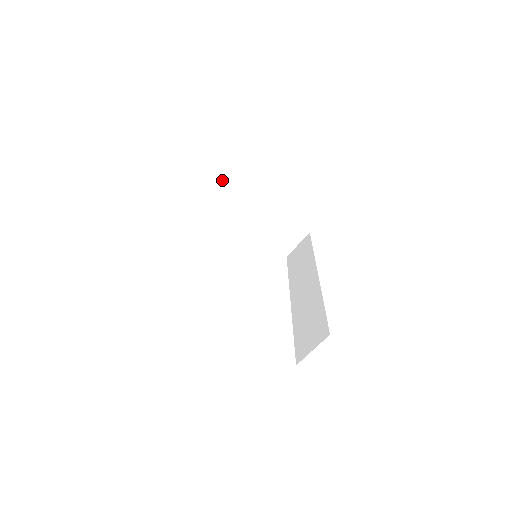
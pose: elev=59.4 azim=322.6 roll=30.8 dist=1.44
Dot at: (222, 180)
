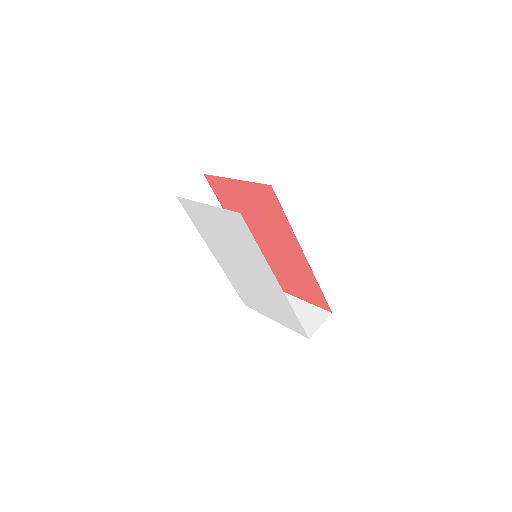
Dot at: occluded
